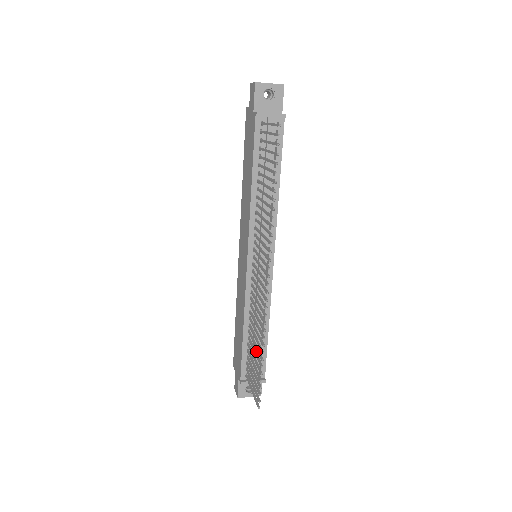
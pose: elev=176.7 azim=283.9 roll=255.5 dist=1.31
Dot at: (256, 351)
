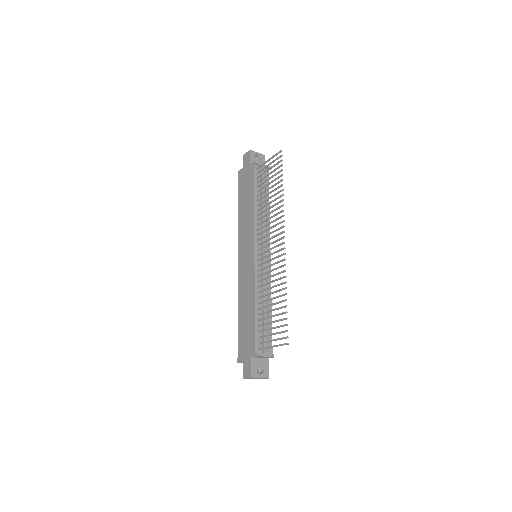
Dot at: (266, 325)
